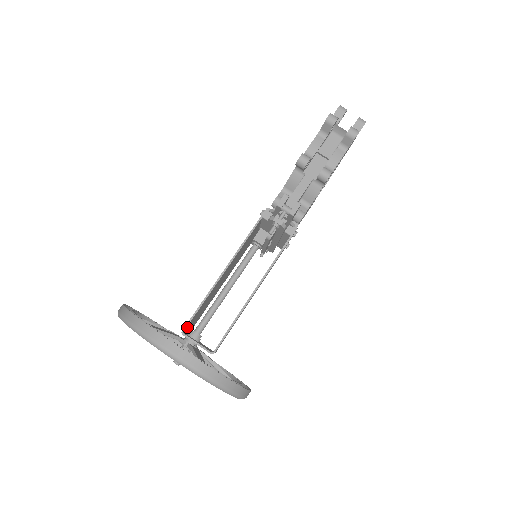
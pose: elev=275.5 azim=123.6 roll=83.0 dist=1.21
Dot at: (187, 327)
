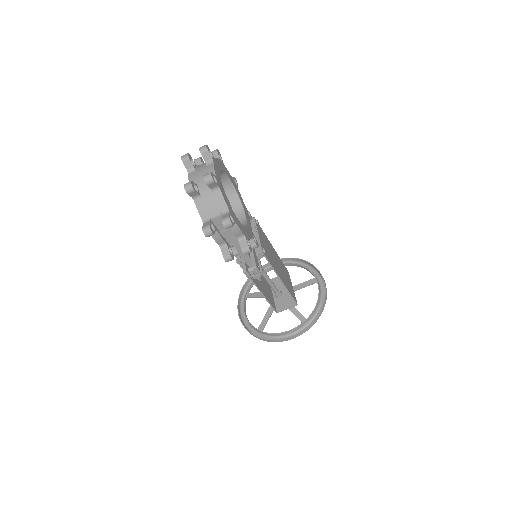
Dot at: (274, 306)
